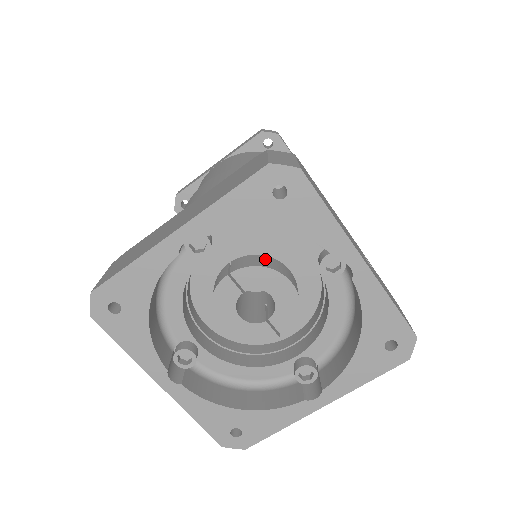
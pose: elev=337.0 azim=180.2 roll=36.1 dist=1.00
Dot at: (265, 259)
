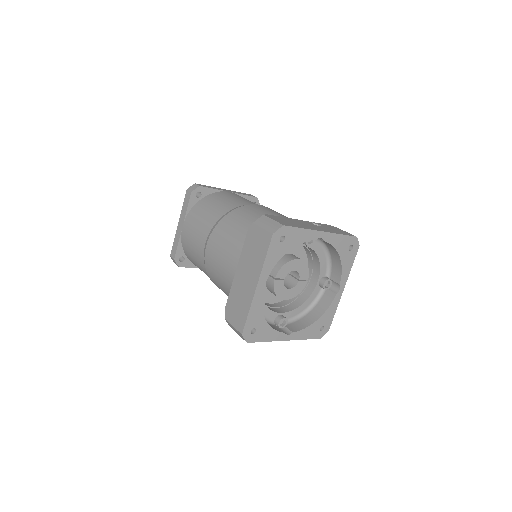
Dot at: (280, 260)
